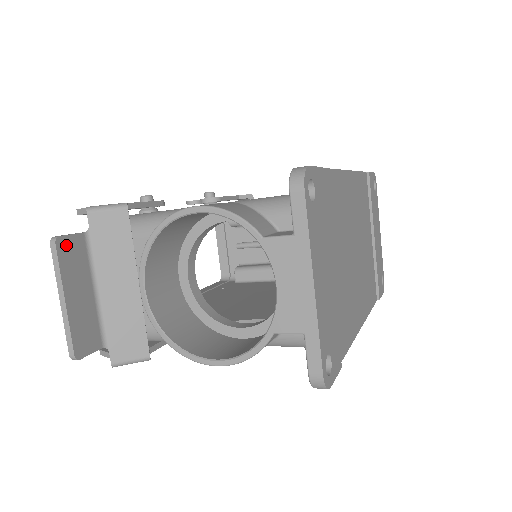
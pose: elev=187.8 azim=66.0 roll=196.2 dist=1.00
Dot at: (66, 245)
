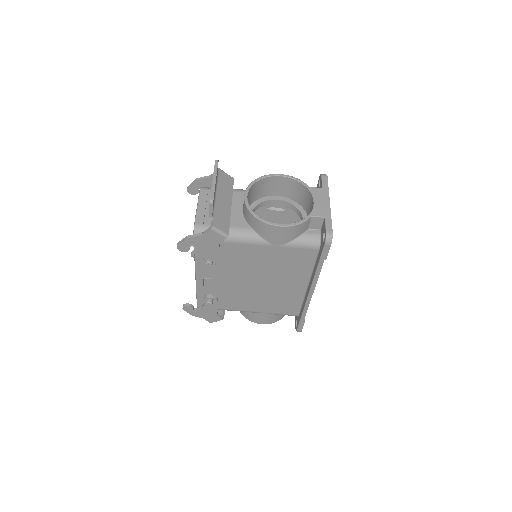
Dot at: occluded
